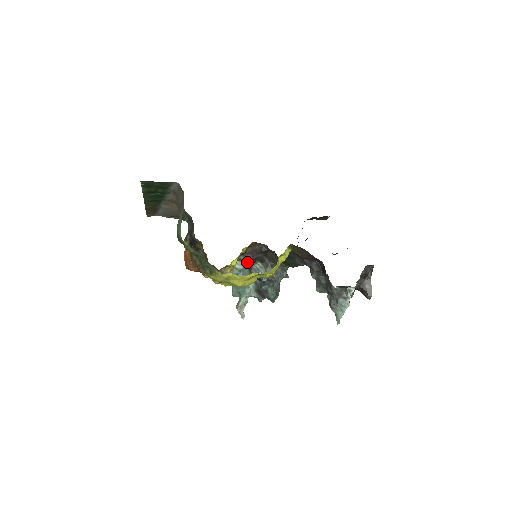
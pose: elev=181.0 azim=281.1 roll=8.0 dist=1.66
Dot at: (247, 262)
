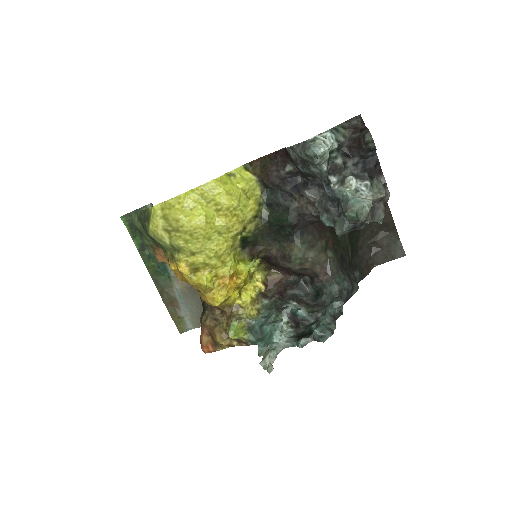
Dot at: (239, 259)
